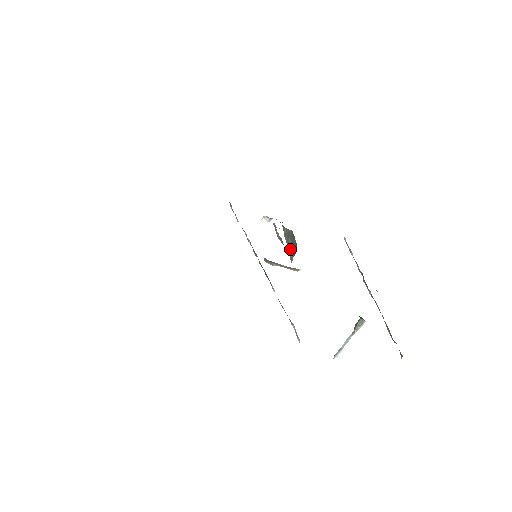
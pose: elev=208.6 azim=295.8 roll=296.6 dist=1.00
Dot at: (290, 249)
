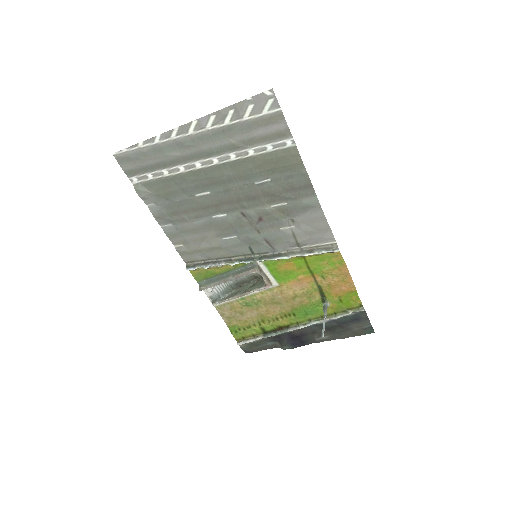
Dot at: (248, 290)
